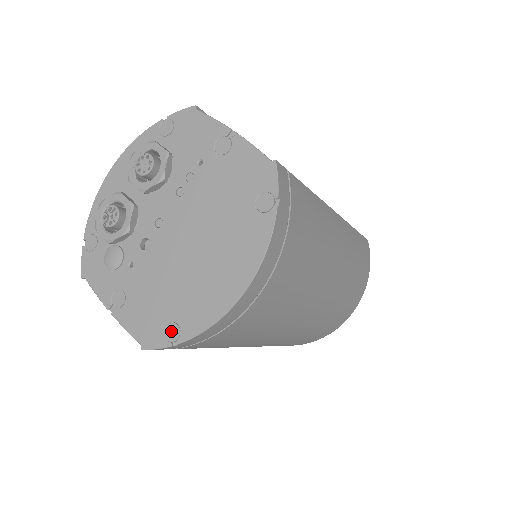
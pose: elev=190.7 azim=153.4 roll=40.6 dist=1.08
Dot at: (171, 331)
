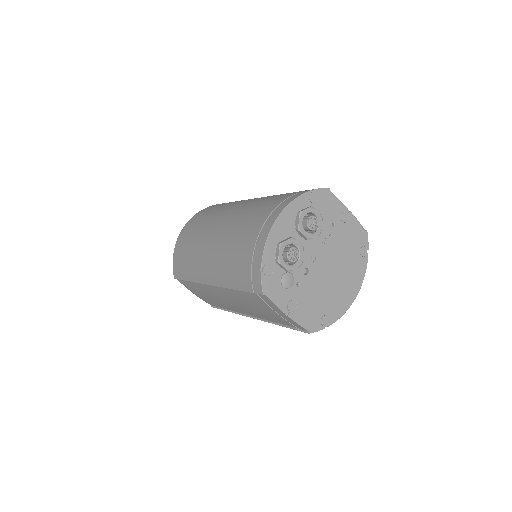
Dot at: (325, 320)
